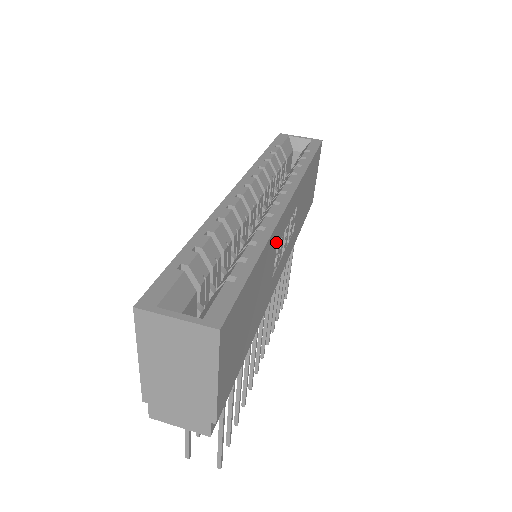
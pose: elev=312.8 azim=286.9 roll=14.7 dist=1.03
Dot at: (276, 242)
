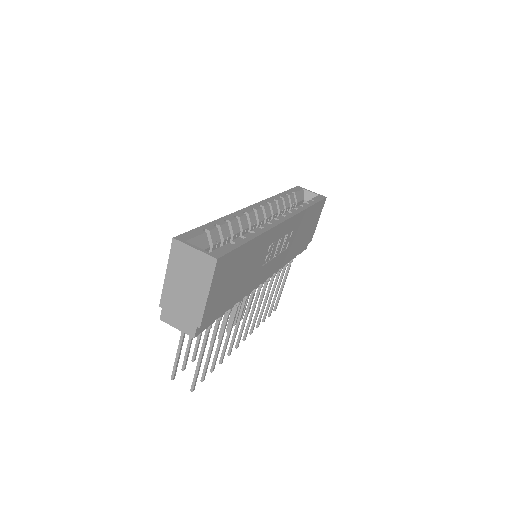
Dot at: (269, 241)
